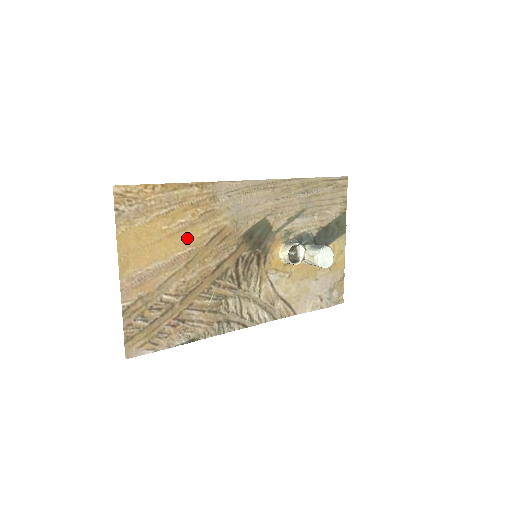
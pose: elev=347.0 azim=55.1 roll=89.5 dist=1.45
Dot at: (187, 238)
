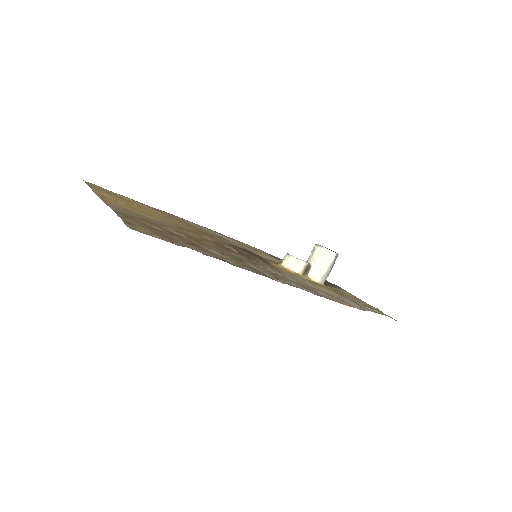
Dot at: (170, 221)
